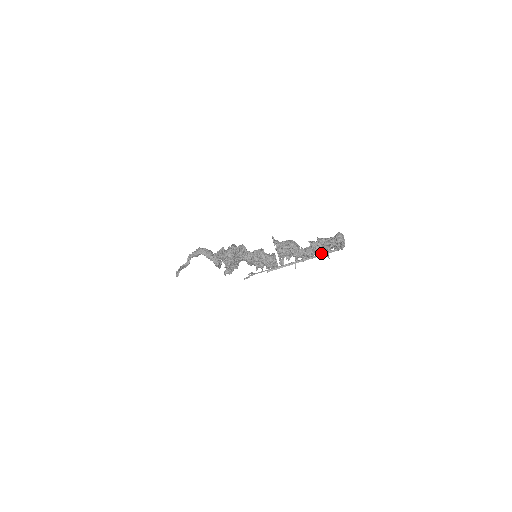
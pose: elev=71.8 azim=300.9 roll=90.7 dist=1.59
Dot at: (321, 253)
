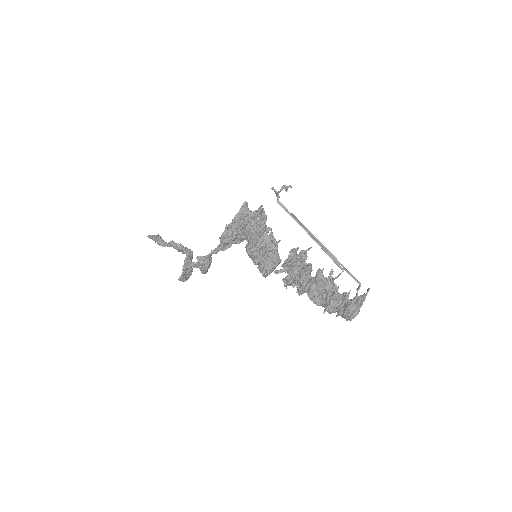
Dot at: occluded
